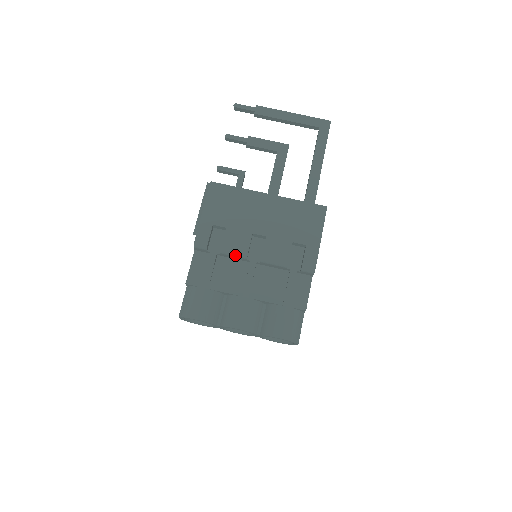
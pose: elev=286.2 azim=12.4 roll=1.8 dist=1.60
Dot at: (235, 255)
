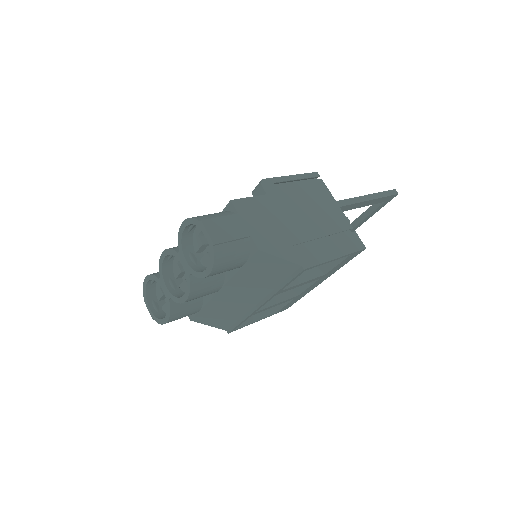
Dot at: occluded
